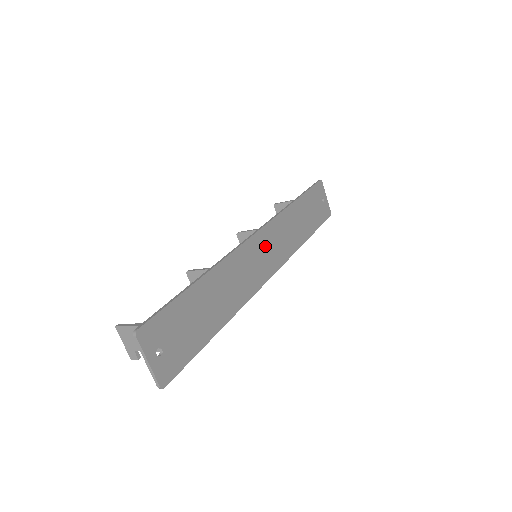
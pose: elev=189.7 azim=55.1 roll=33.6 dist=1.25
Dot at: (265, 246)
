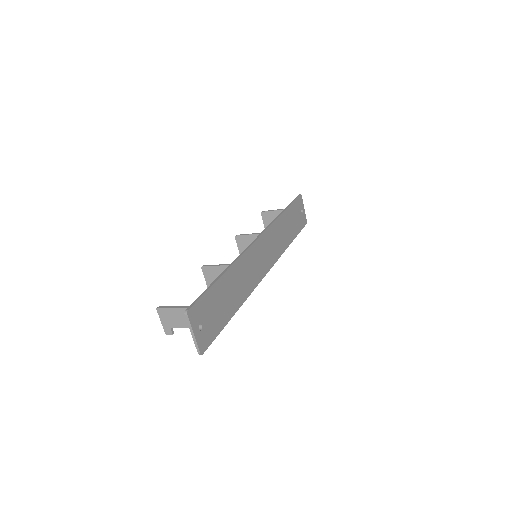
Dot at: (264, 248)
